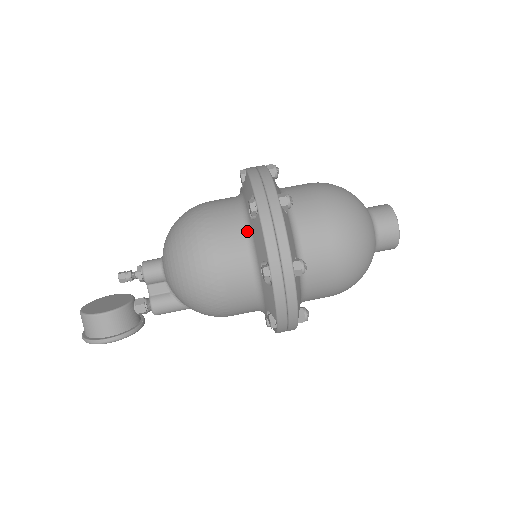
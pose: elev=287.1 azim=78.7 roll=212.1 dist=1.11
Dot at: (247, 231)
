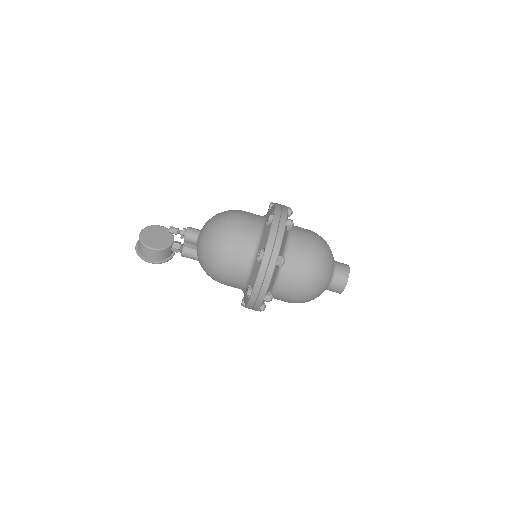
Dot at: (252, 261)
